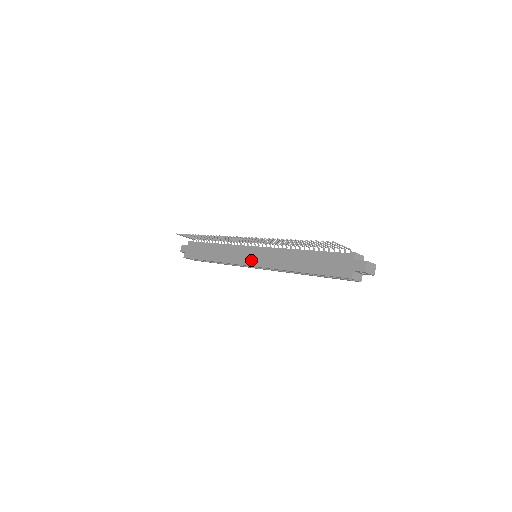
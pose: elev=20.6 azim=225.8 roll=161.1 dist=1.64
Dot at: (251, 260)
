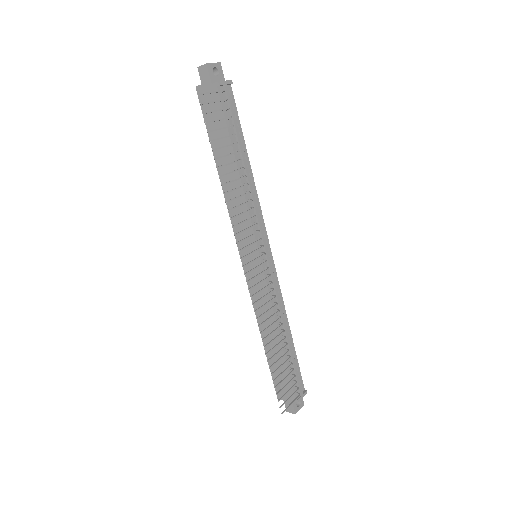
Dot at: (246, 259)
